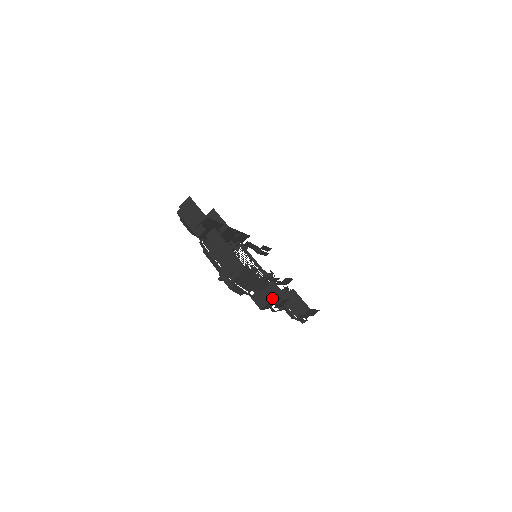
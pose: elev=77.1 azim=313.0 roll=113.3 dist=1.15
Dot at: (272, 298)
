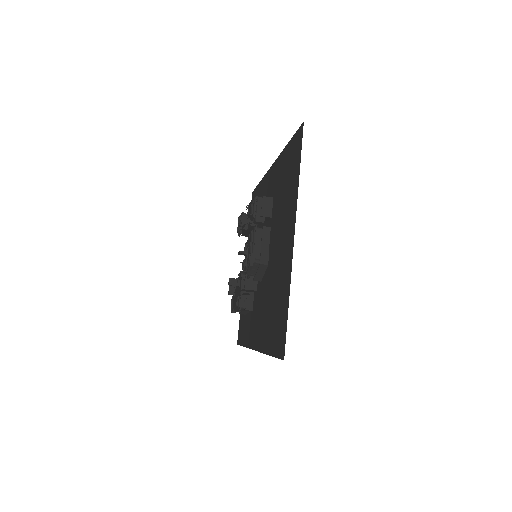
Dot at: (256, 290)
